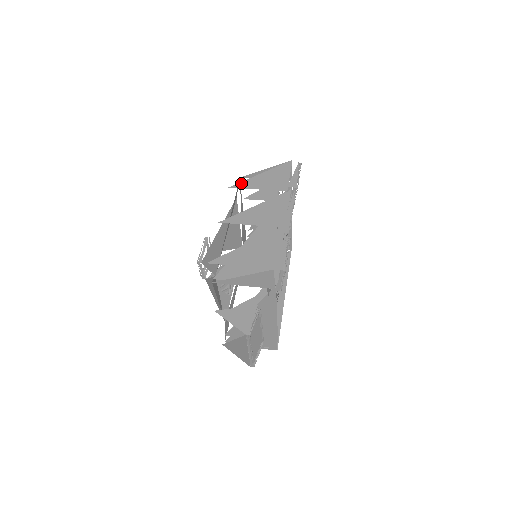
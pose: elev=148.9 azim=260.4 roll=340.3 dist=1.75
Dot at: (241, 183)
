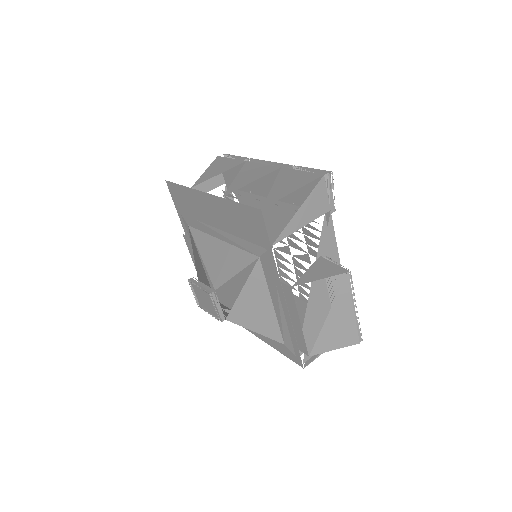
Dot at: (198, 181)
